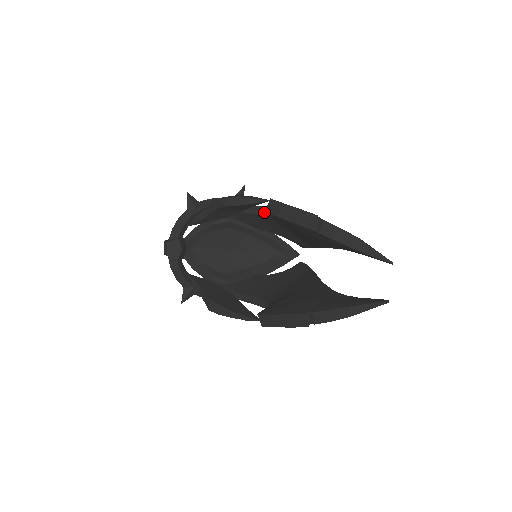
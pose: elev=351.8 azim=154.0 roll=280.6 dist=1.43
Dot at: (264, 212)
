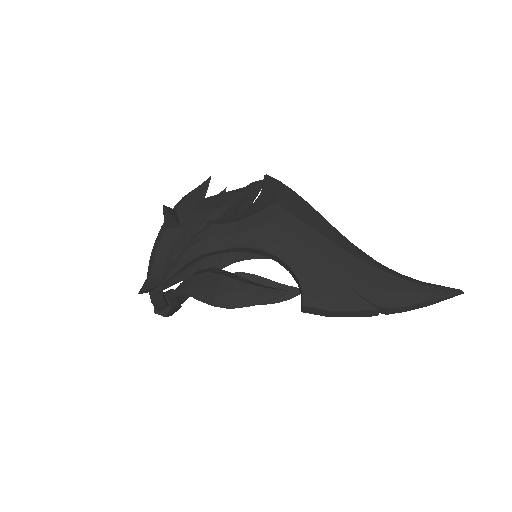
Dot at: (252, 252)
